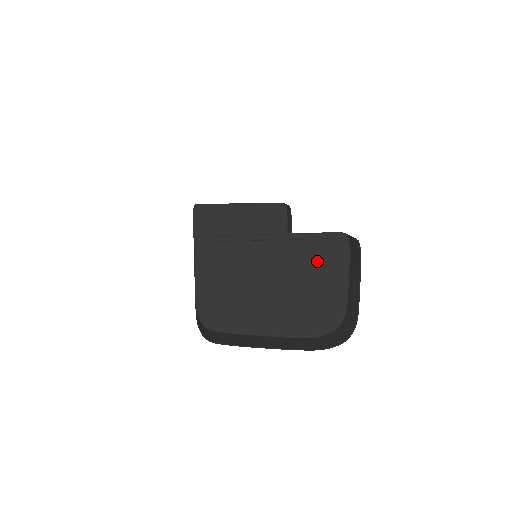
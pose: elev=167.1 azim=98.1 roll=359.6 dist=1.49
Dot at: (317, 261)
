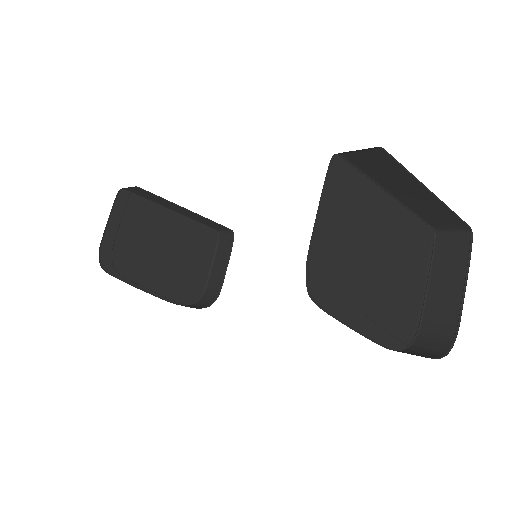
Dot at: (411, 251)
